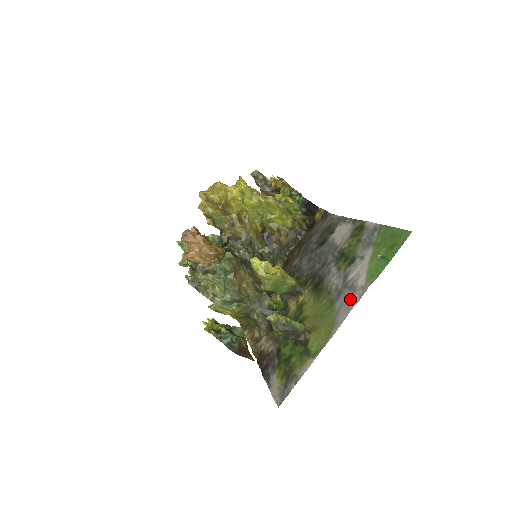
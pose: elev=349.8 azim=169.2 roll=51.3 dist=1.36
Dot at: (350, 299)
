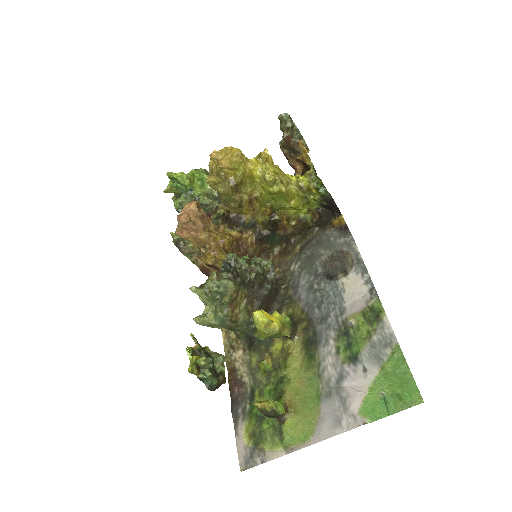
Dot at: (338, 418)
